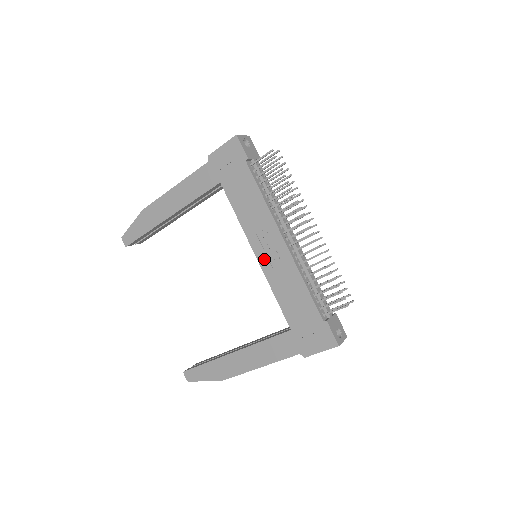
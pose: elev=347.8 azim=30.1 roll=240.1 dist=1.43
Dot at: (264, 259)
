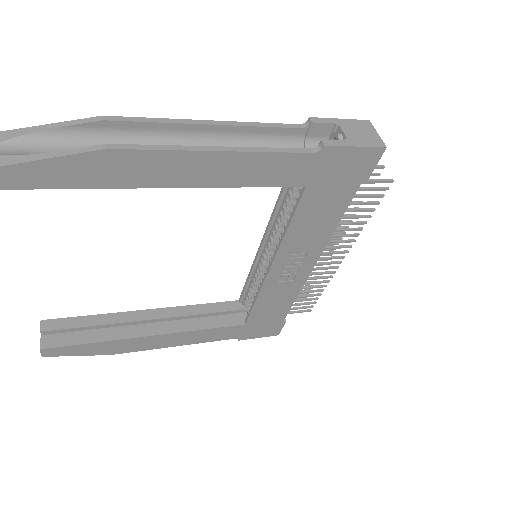
Dot at: (277, 274)
